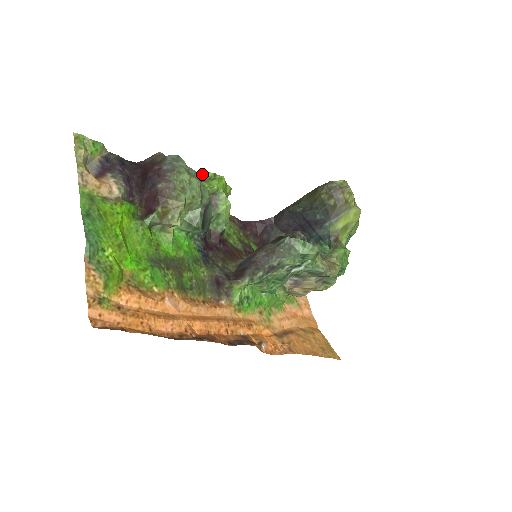
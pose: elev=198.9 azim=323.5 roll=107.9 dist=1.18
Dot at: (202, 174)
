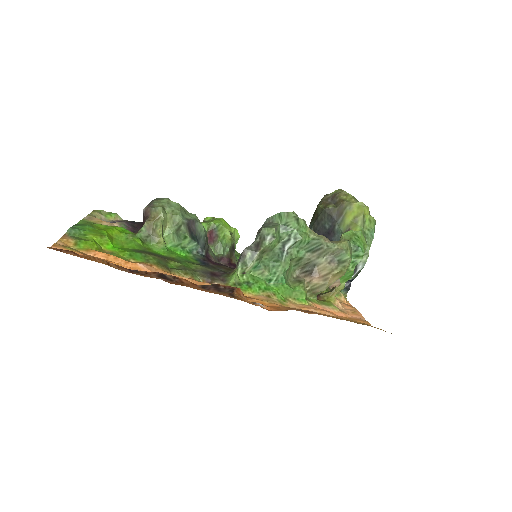
Dot at: occluded
